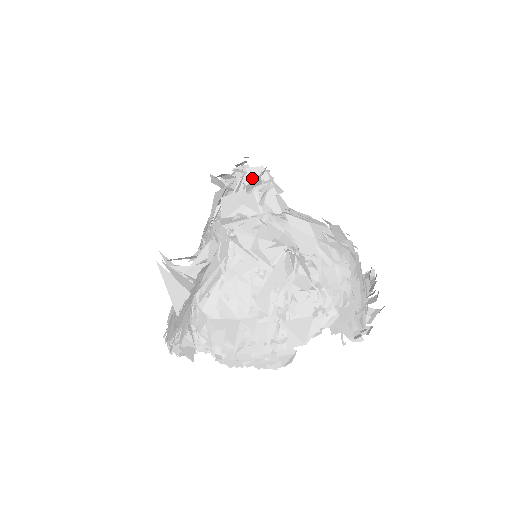
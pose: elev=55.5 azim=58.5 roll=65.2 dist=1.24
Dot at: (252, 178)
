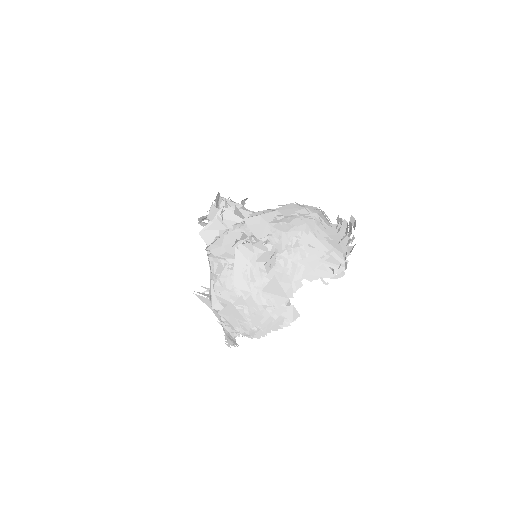
Dot at: occluded
